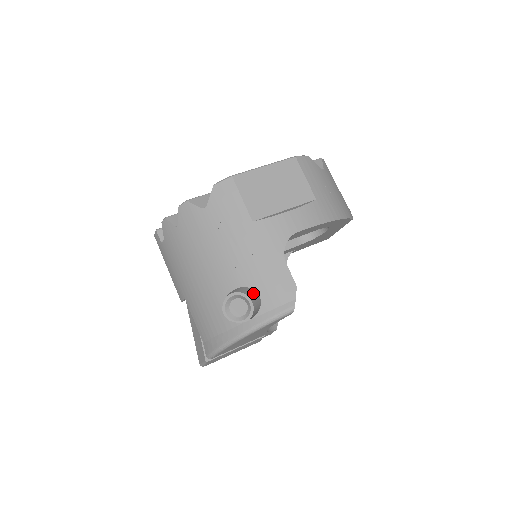
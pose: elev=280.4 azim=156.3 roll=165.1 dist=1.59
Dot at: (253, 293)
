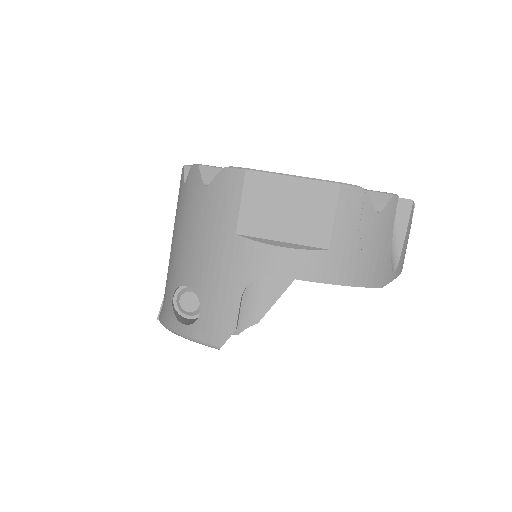
Dot at: occluded
